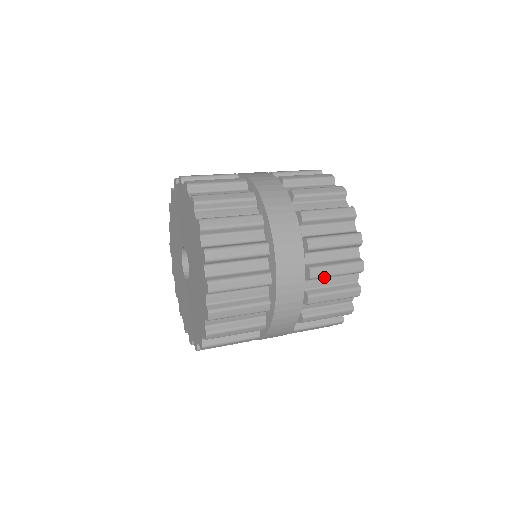
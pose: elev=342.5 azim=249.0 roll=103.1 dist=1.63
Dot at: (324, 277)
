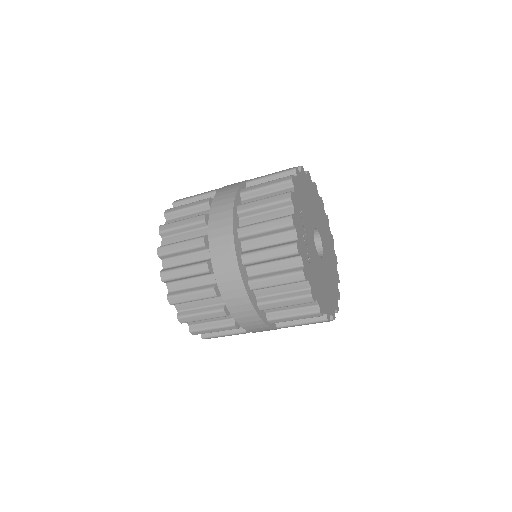
Dot at: occluded
